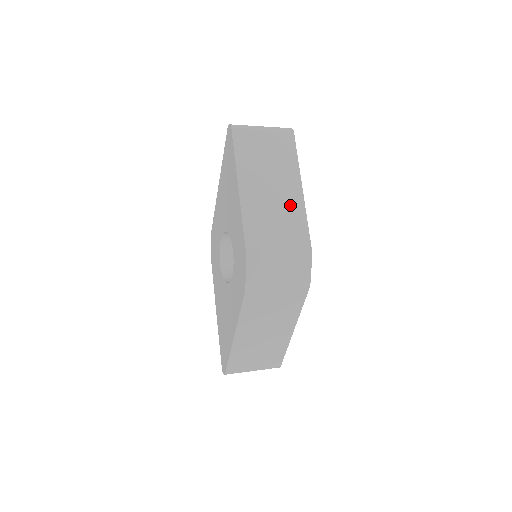
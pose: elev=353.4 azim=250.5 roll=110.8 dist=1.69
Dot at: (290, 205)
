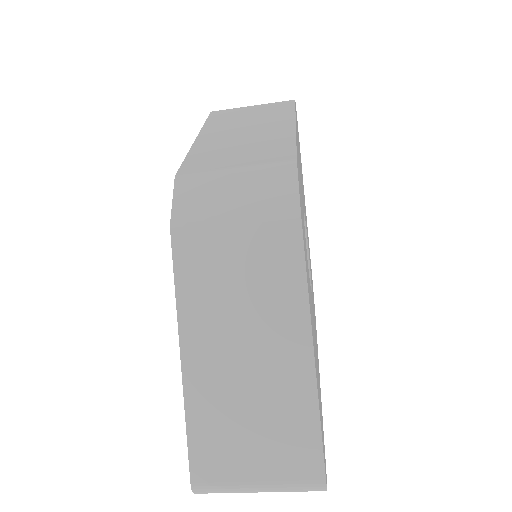
Dot at: (270, 135)
